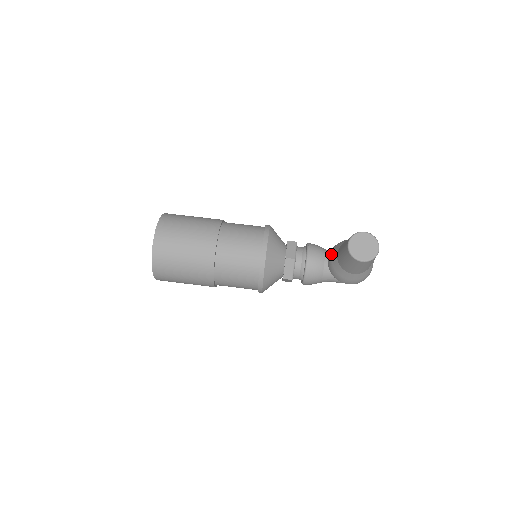
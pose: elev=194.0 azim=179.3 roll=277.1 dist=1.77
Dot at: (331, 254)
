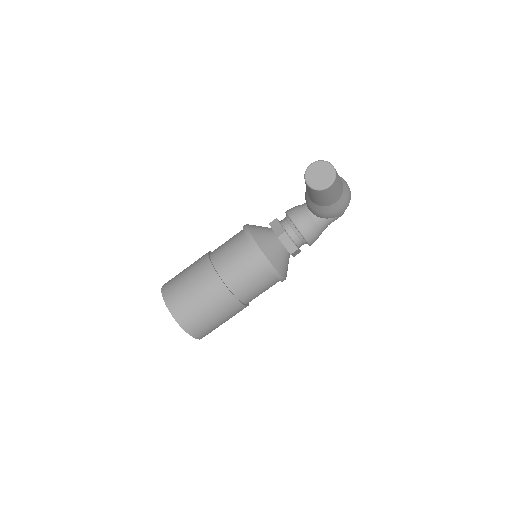
Dot at: (307, 204)
